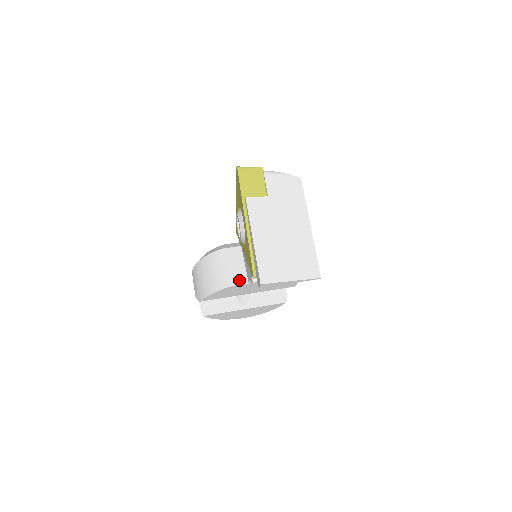
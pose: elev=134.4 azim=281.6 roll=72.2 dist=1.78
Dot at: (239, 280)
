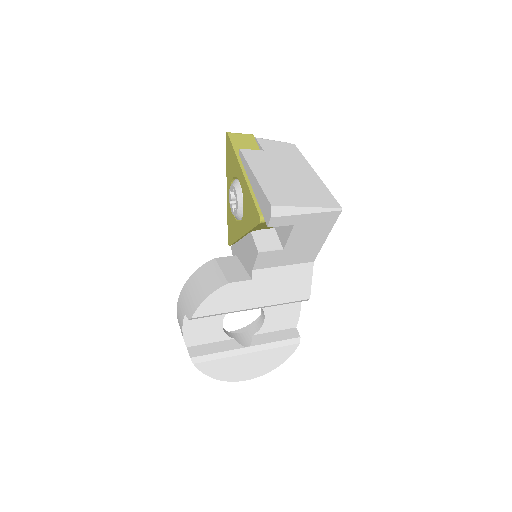
Dot at: (239, 278)
